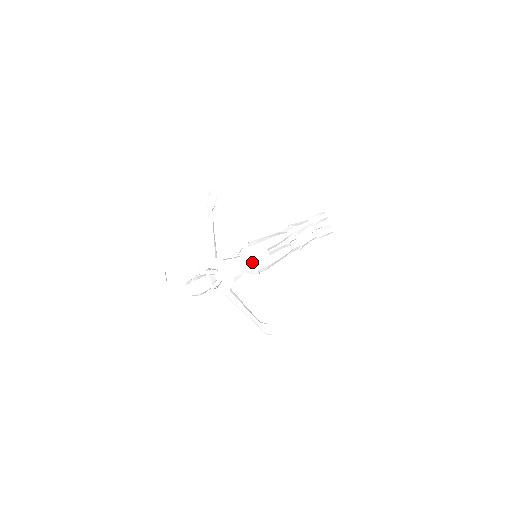
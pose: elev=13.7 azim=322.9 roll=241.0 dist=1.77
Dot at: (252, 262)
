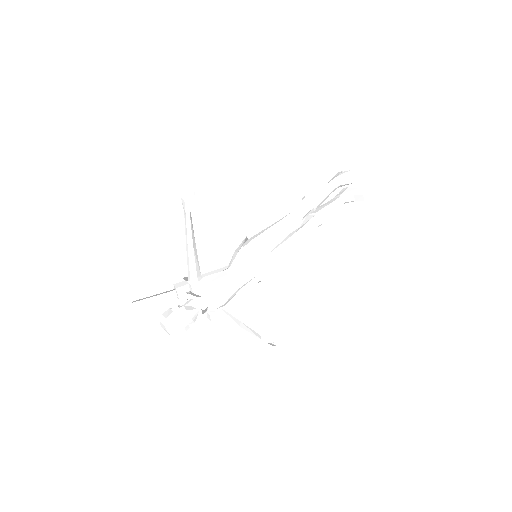
Dot at: (248, 276)
